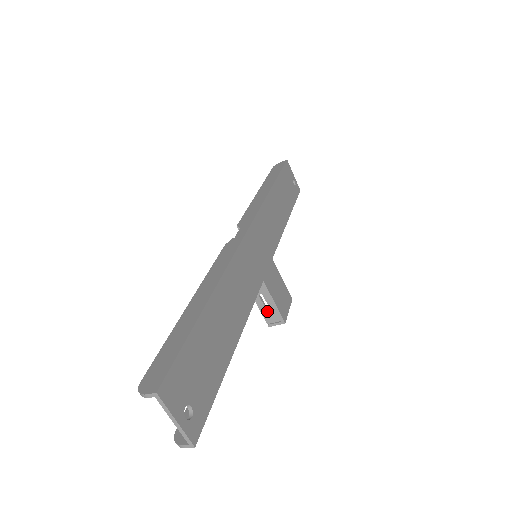
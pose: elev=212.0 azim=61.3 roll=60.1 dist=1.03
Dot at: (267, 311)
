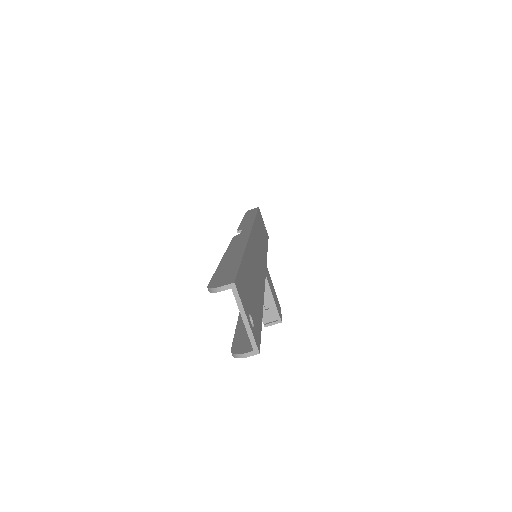
Dot at: (265, 309)
